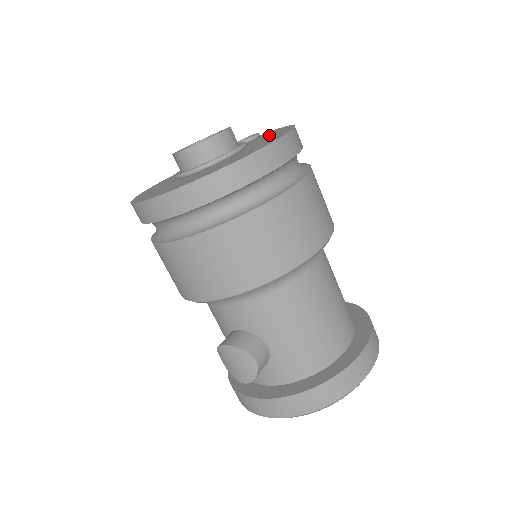
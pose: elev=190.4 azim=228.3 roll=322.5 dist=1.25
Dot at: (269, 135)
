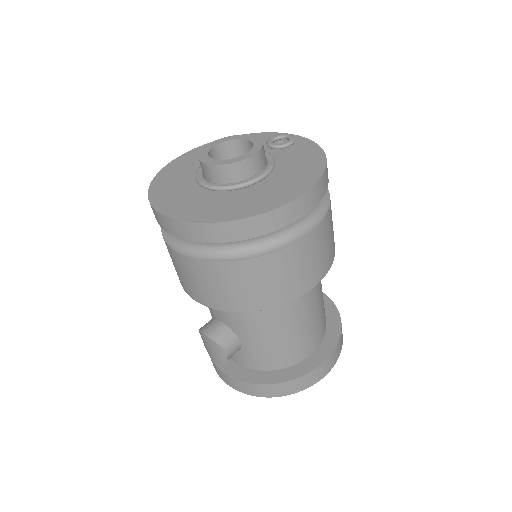
Dot at: (300, 159)
